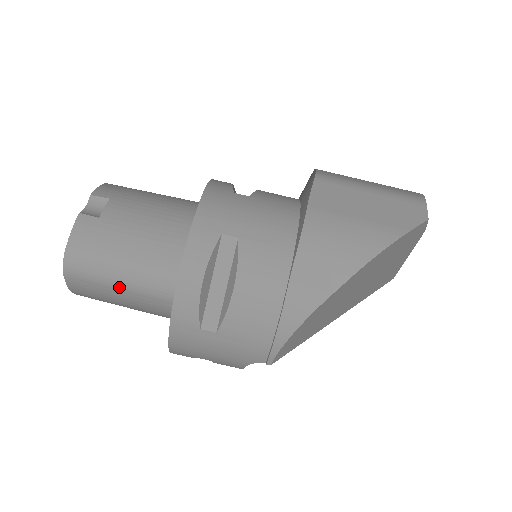
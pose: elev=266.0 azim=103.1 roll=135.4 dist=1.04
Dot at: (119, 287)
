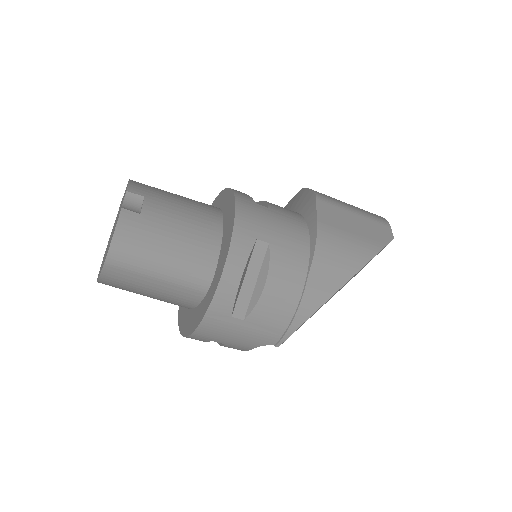
Dot at: (156, 278)
